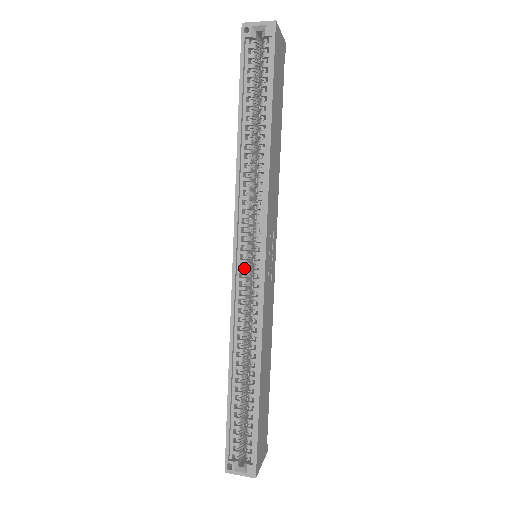
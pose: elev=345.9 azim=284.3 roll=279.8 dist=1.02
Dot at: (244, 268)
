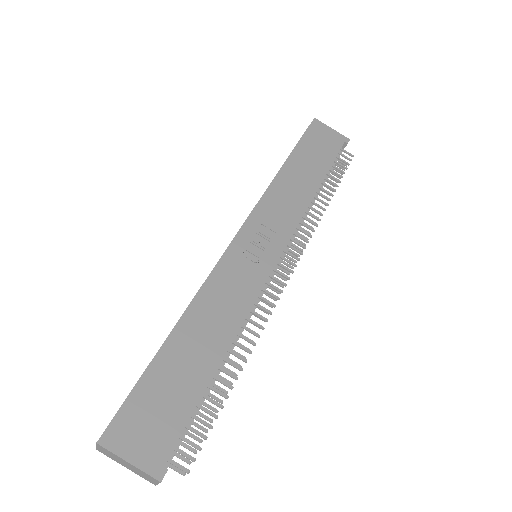
Dot at: occluded
